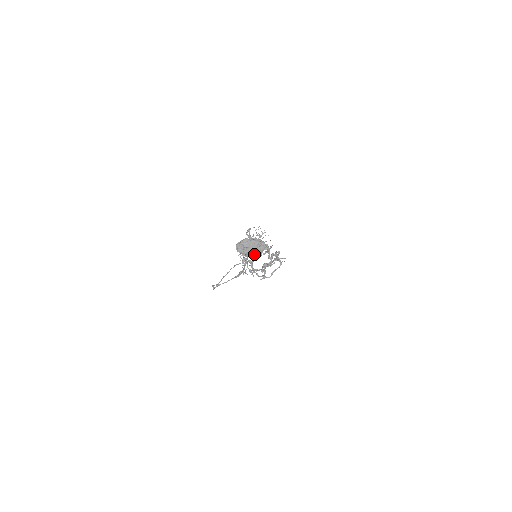
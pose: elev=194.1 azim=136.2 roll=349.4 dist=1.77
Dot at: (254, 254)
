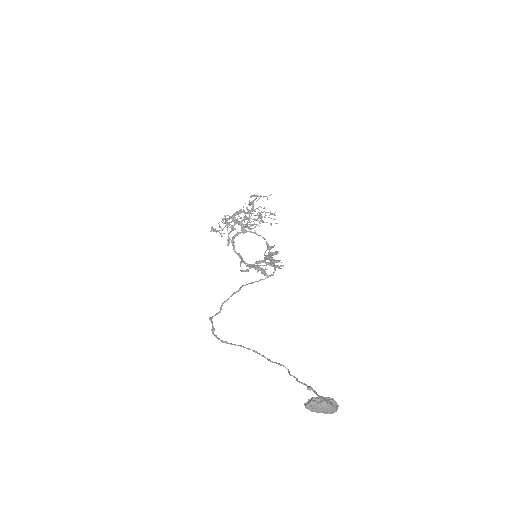
Dot at: occluded
